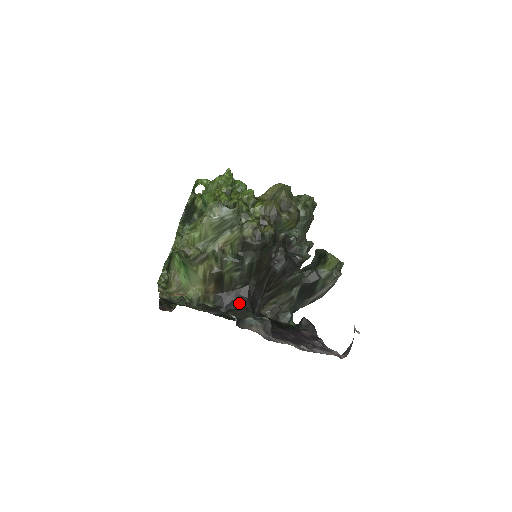
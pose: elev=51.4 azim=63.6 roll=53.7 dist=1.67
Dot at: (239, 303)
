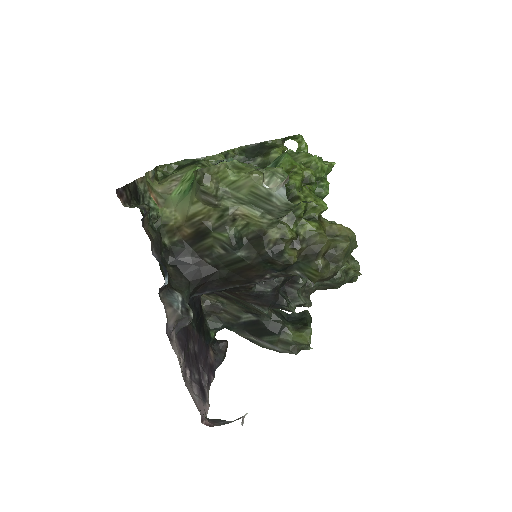
Dot at: (190, 272)
